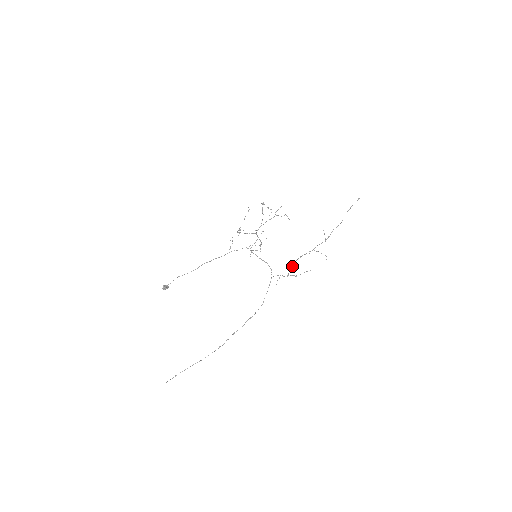
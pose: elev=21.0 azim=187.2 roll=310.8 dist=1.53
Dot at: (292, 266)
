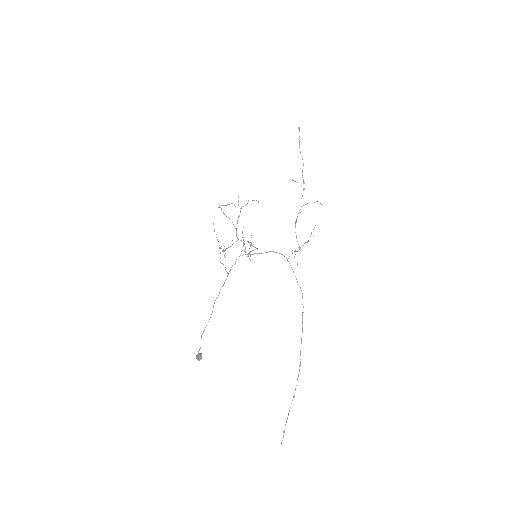
Dot at: (296, 236)
